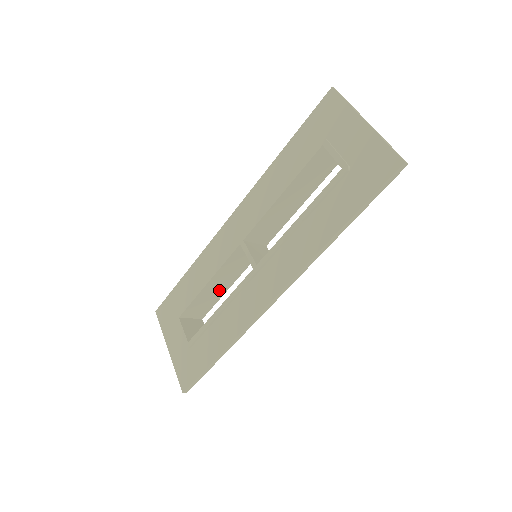
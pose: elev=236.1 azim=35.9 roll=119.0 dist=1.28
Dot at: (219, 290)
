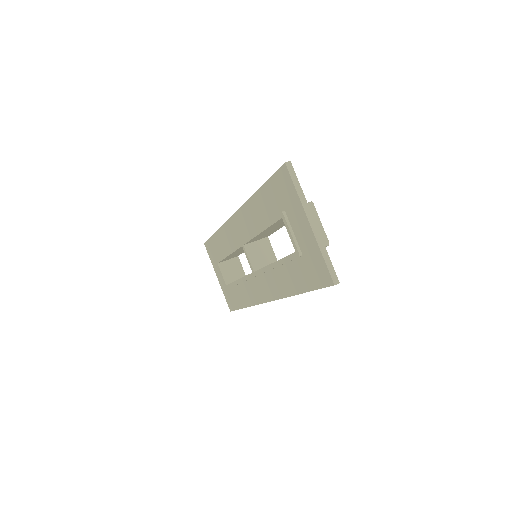
Dot at: (242, 251)
